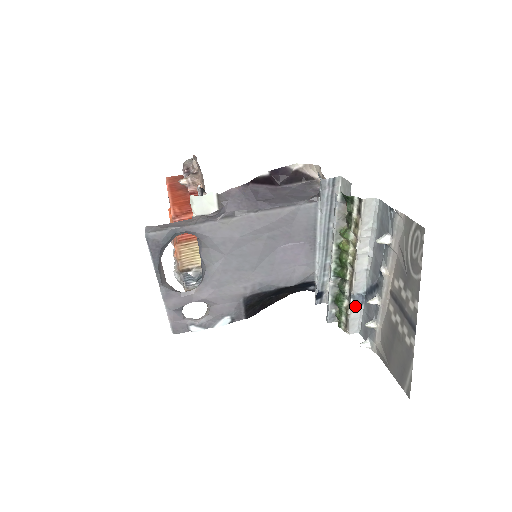
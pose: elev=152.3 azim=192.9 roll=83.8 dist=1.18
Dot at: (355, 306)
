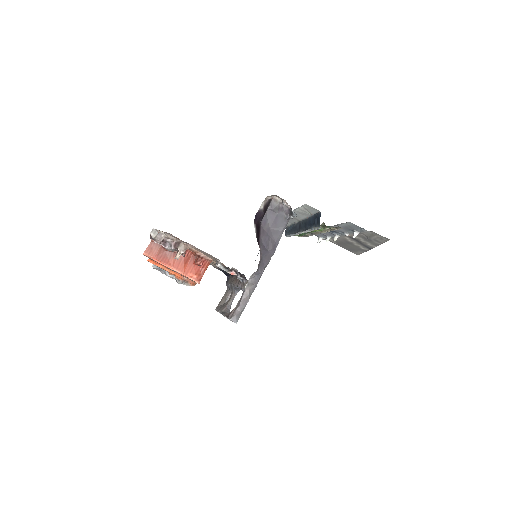
Dot at: occluded
